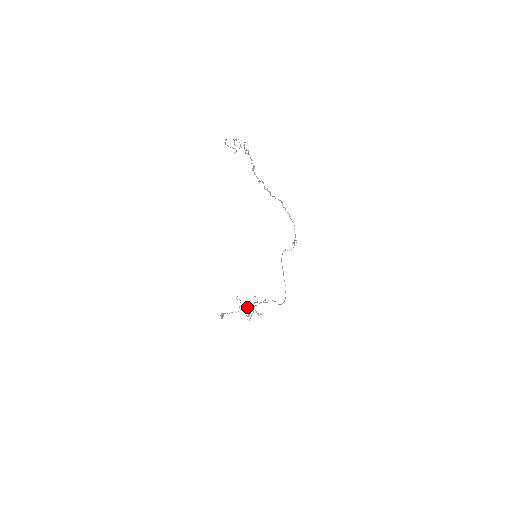
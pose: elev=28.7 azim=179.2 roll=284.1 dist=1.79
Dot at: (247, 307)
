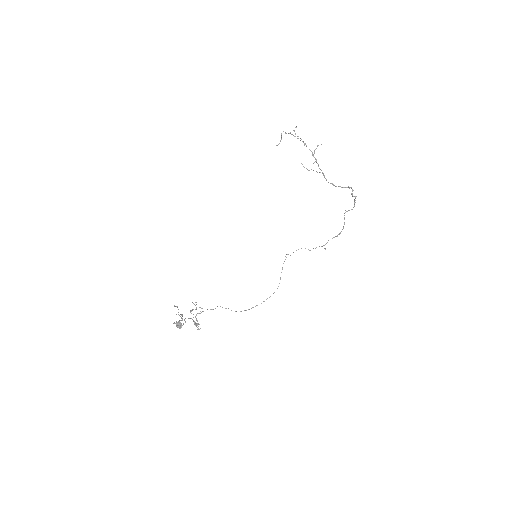
Dot at: occluded
